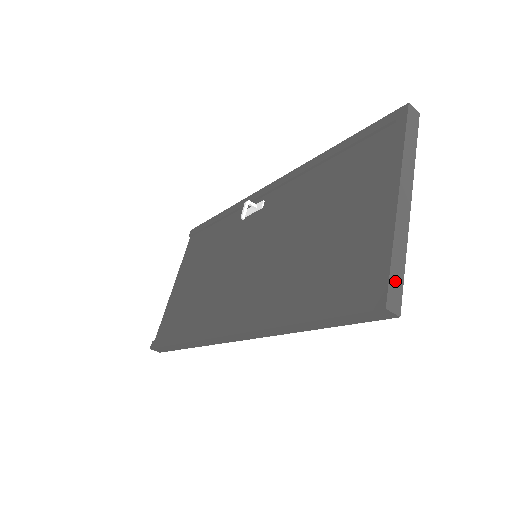
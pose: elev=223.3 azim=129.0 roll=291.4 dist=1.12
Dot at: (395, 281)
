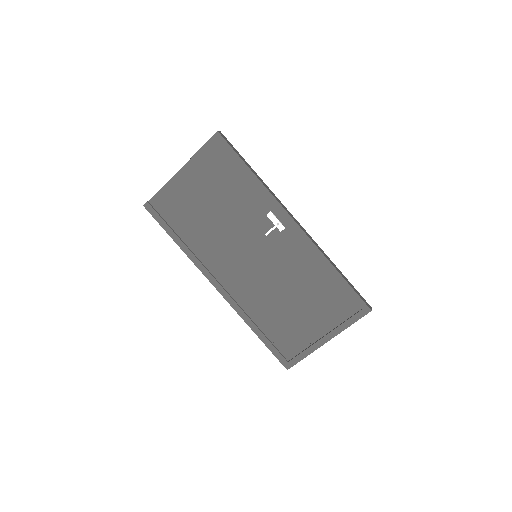
Dot at: (297, 362)
